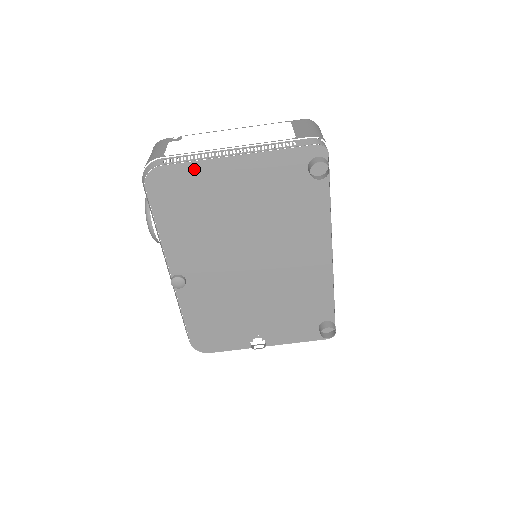
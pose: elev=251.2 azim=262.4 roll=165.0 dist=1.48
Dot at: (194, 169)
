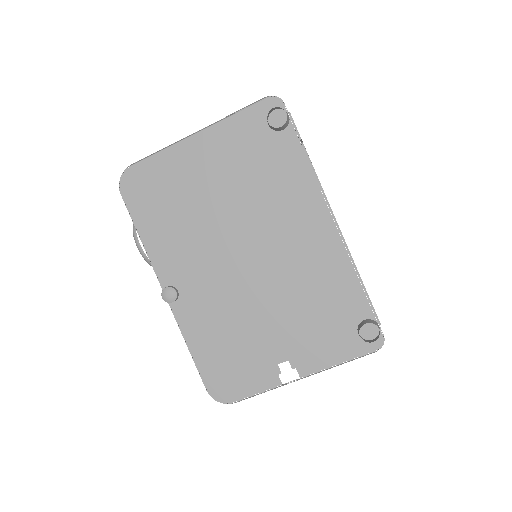
Dot at: (161, 160)
